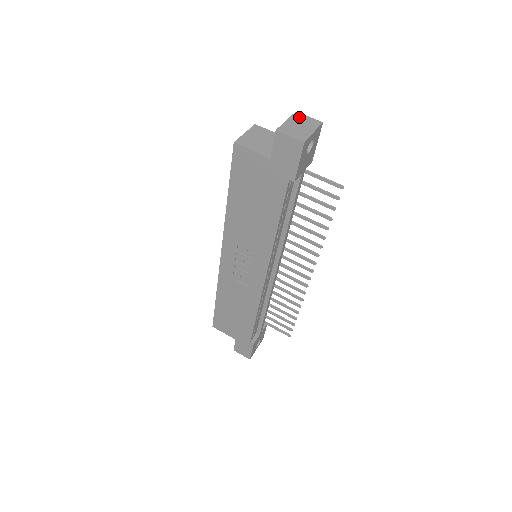
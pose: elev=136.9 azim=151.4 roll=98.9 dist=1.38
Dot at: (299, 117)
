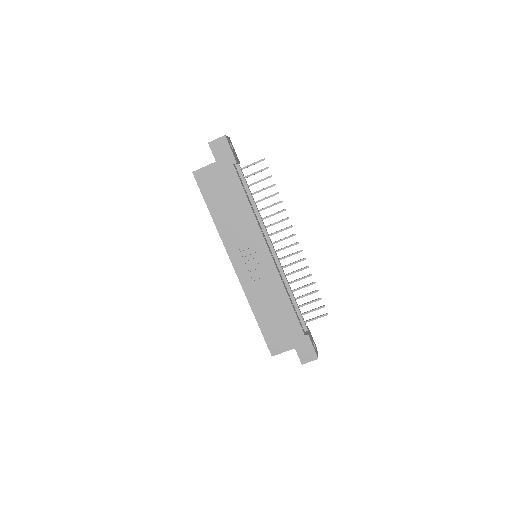
Dot at: occluded
